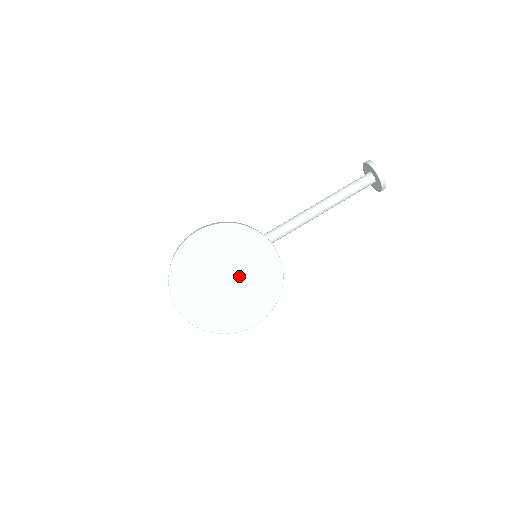
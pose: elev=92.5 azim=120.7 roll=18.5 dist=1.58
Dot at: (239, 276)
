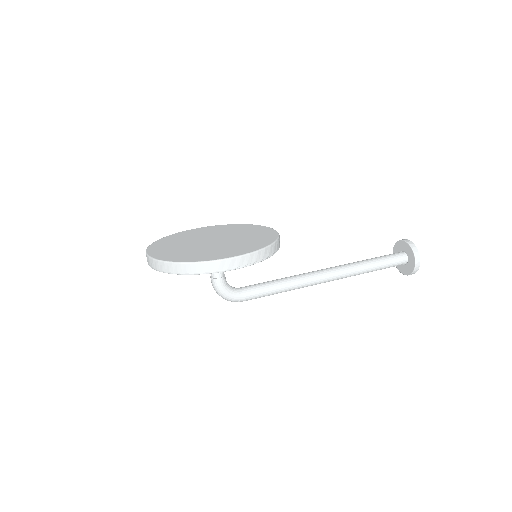
Dot at: (227, 239)
